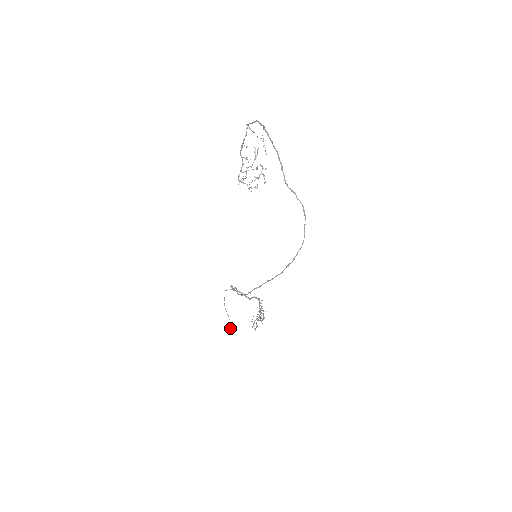
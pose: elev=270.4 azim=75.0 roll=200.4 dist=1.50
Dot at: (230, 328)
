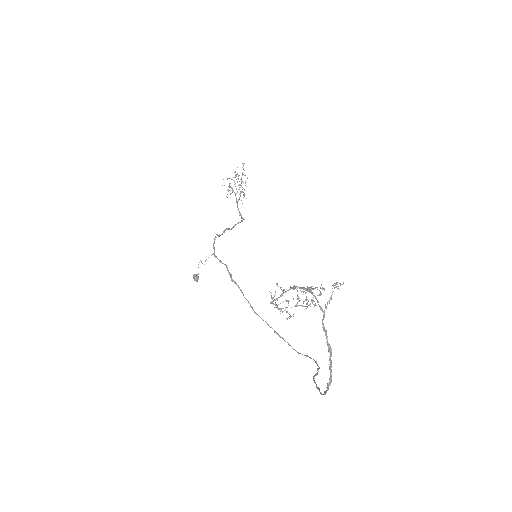
Dot at: (196, 281)
